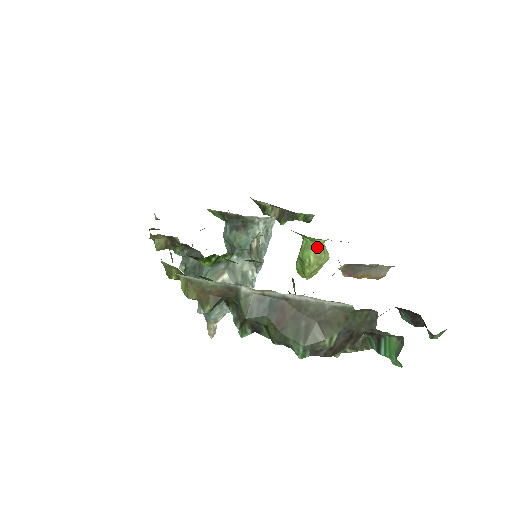
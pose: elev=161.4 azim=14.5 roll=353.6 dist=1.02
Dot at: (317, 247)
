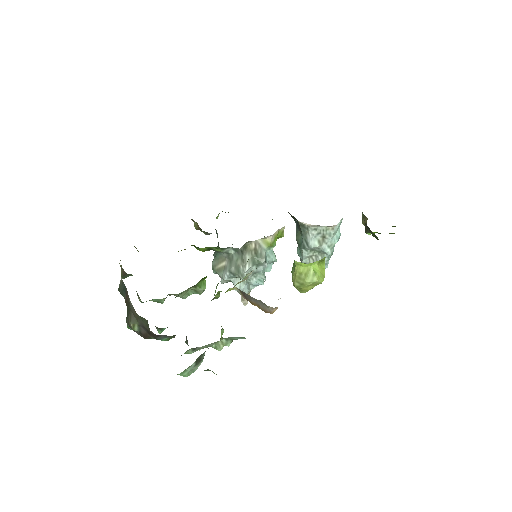
Dot at: (296, 267)
